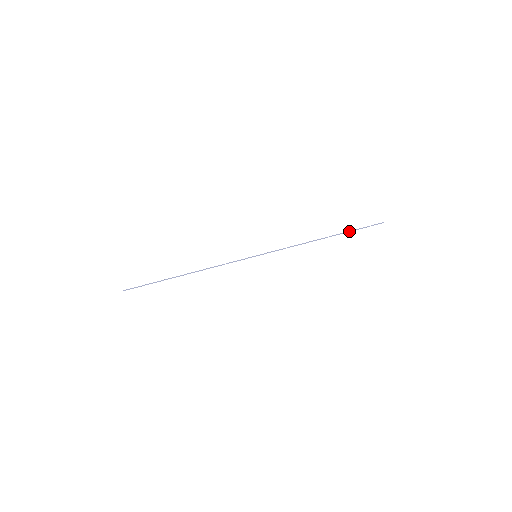
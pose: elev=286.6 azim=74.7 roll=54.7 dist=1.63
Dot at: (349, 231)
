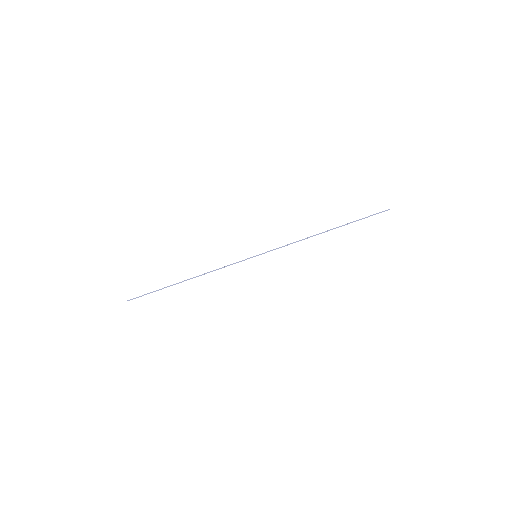
Dot at: (352, 222)
